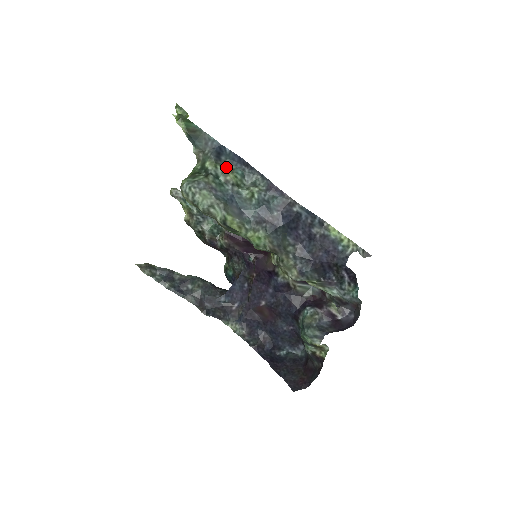
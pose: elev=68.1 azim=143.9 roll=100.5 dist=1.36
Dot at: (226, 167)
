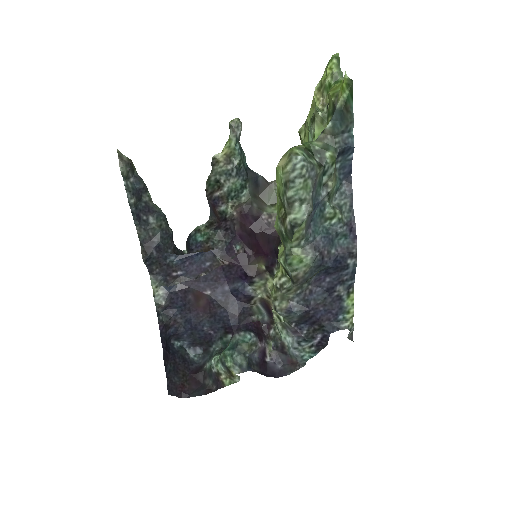
Dot at: (335, 170)
